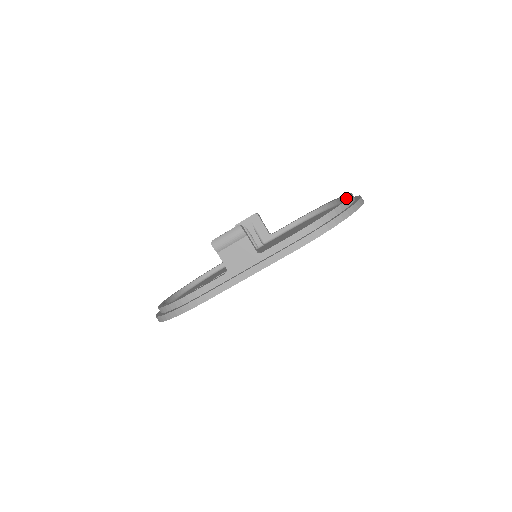
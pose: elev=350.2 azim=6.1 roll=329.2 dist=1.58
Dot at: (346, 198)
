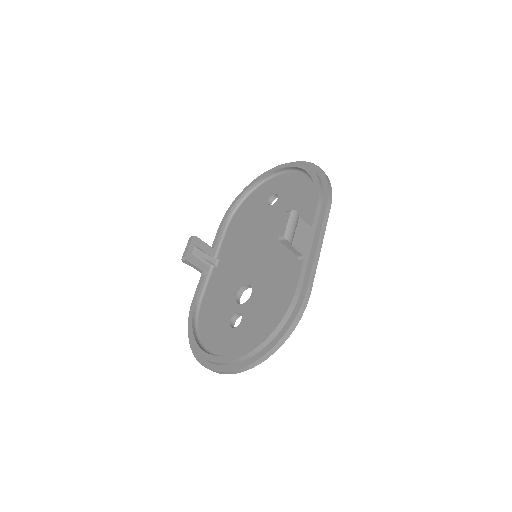
Dot at: (293, 165)
